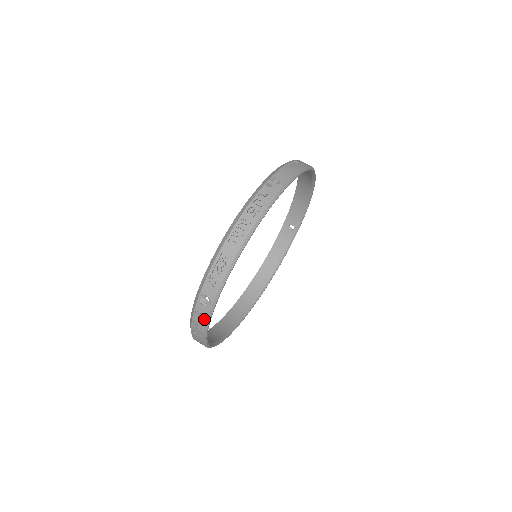
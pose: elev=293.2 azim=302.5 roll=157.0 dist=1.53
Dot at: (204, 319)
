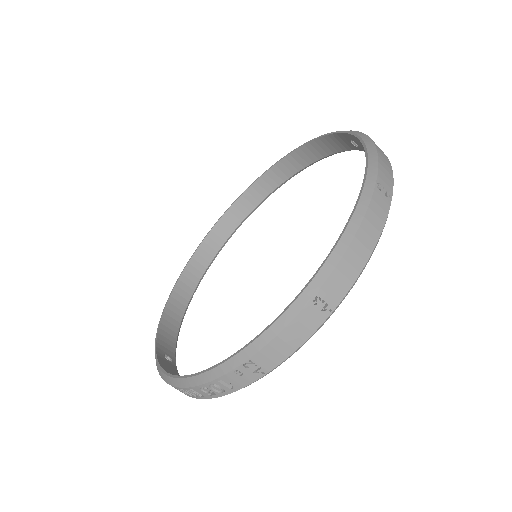
Dot at: occluded
